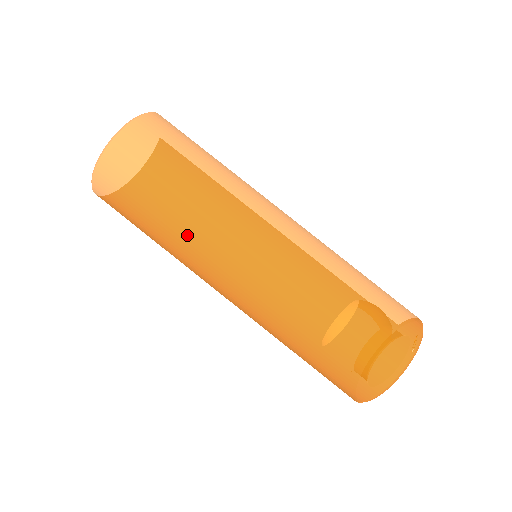
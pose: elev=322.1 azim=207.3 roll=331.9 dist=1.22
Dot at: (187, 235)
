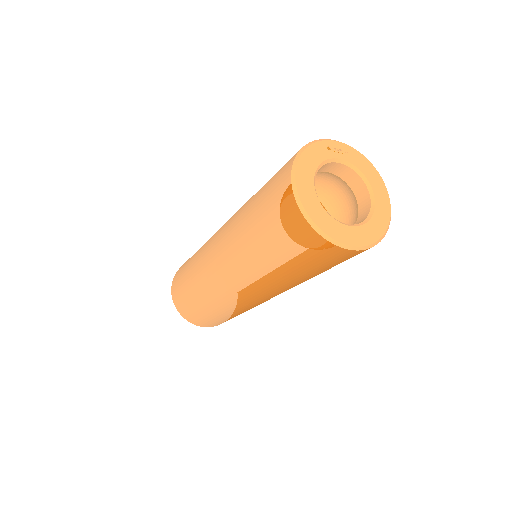
Dot at: (197, 258)
